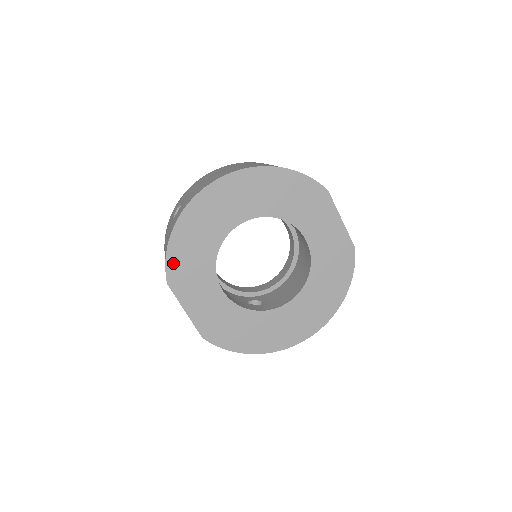
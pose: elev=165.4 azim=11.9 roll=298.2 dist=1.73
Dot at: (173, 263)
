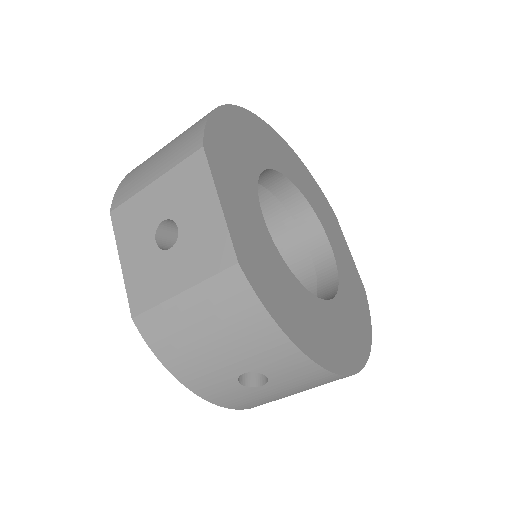
Dot at: (214, 134)
